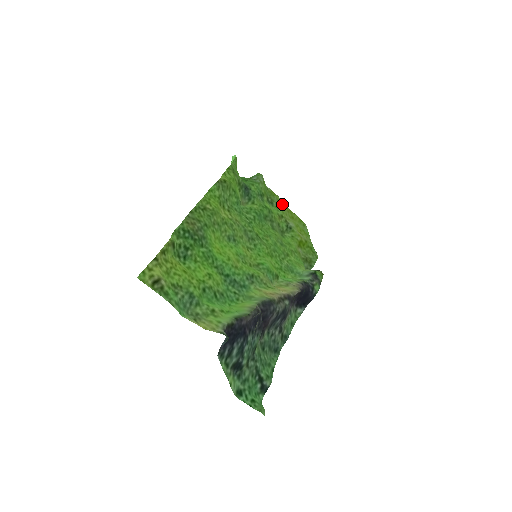
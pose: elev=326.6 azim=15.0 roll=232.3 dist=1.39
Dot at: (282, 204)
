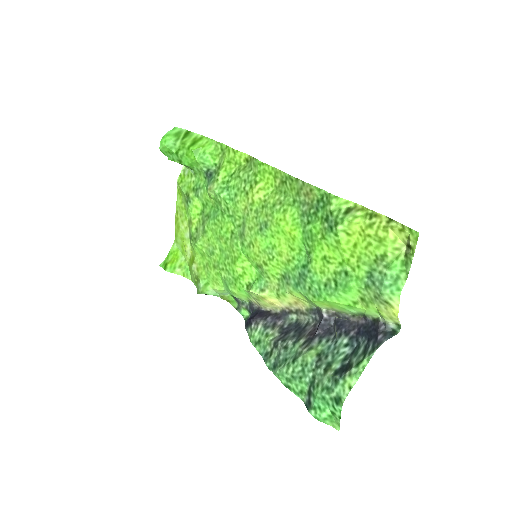
Dot at: (179, 208)
